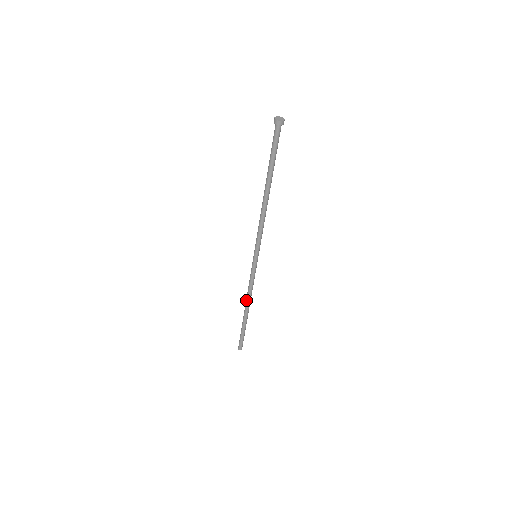
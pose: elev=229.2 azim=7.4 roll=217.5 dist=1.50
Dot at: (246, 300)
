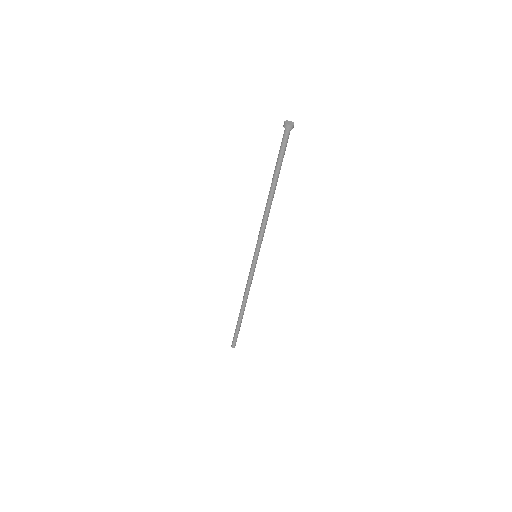
Dot at: (243, 298)
